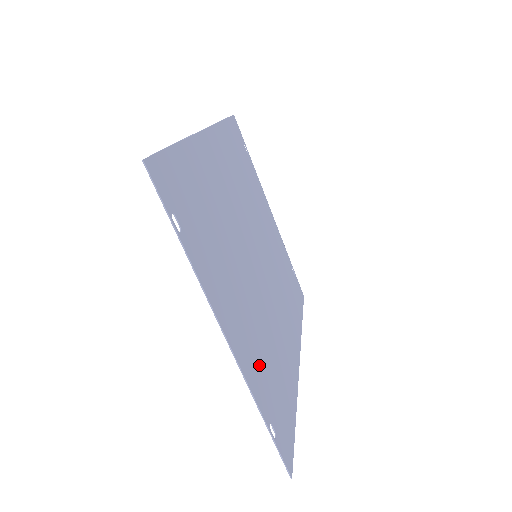
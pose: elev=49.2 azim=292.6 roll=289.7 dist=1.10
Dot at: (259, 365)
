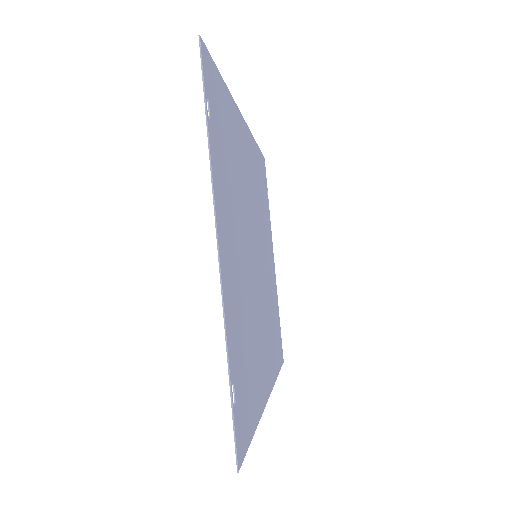
Dot at: (237, 322)
